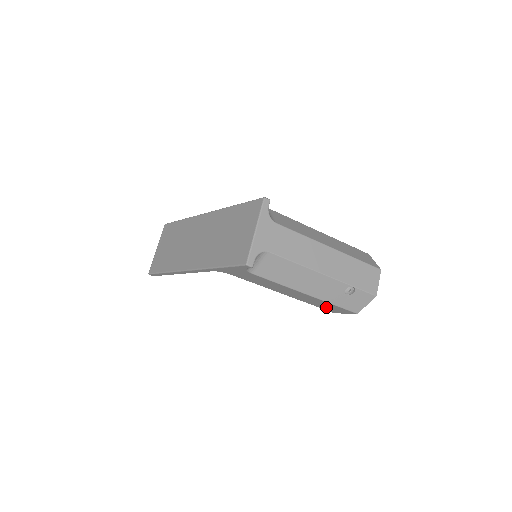
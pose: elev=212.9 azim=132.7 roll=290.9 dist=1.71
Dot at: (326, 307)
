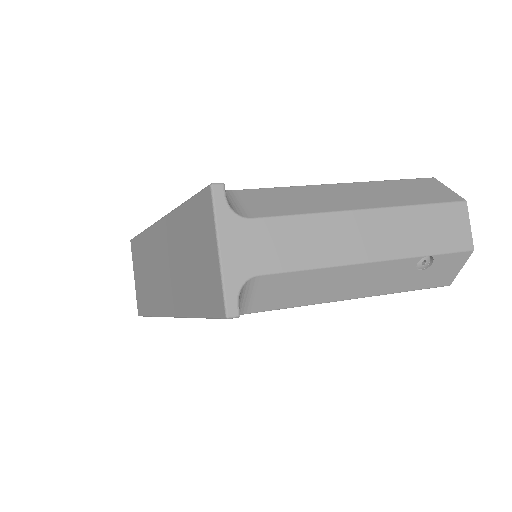
Dot at: occluded
